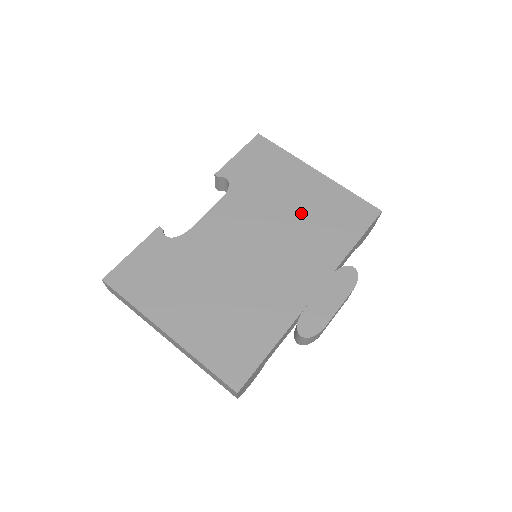
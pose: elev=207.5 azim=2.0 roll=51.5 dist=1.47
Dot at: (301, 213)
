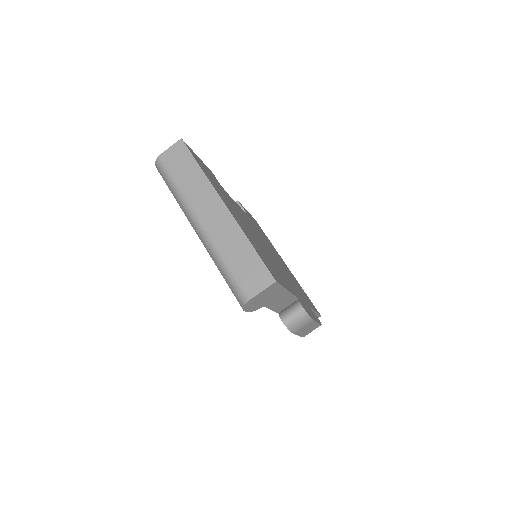
Dot at: occluded
